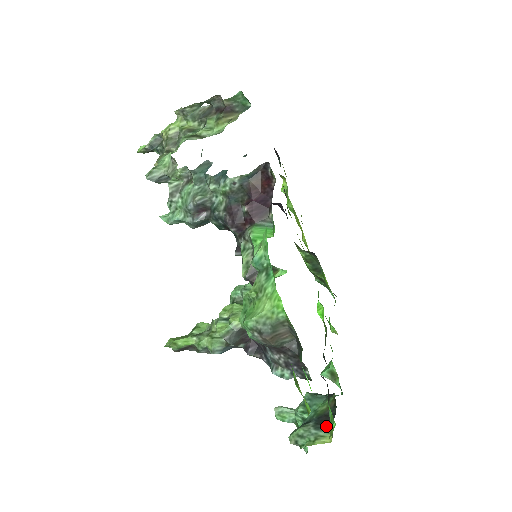
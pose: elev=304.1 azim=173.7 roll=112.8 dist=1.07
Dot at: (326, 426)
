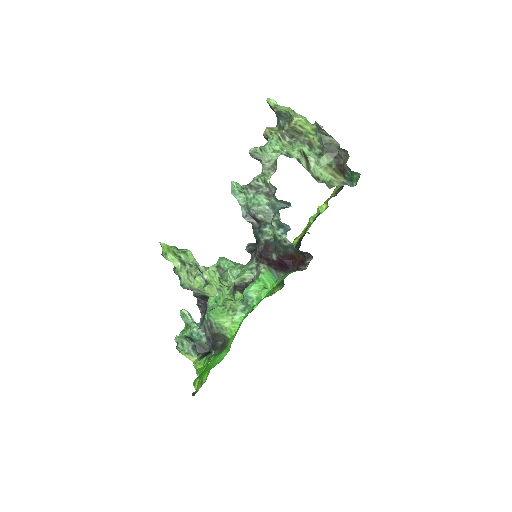
Dot at: (198, 352)
